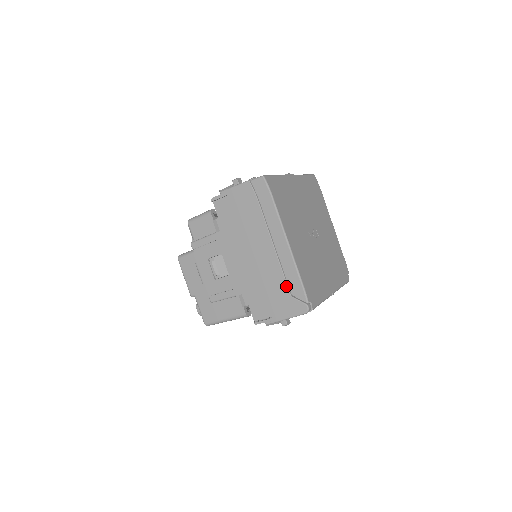
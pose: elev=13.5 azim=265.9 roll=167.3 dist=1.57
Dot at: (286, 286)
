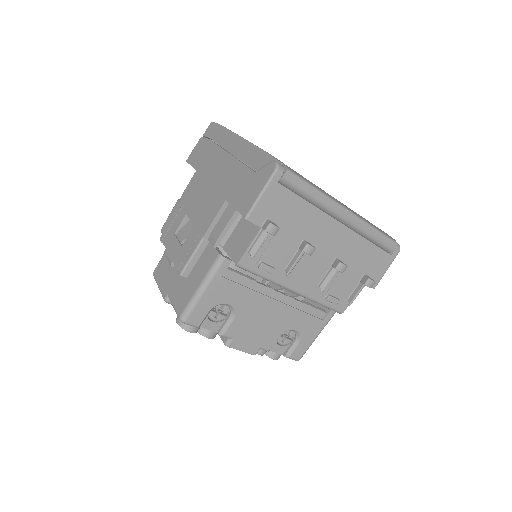
Dot at: (248, 170)
